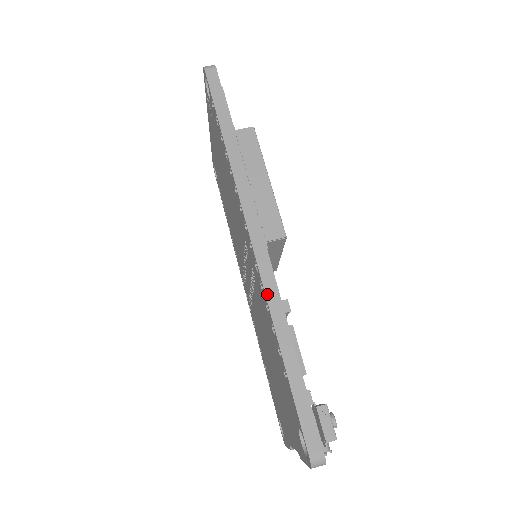
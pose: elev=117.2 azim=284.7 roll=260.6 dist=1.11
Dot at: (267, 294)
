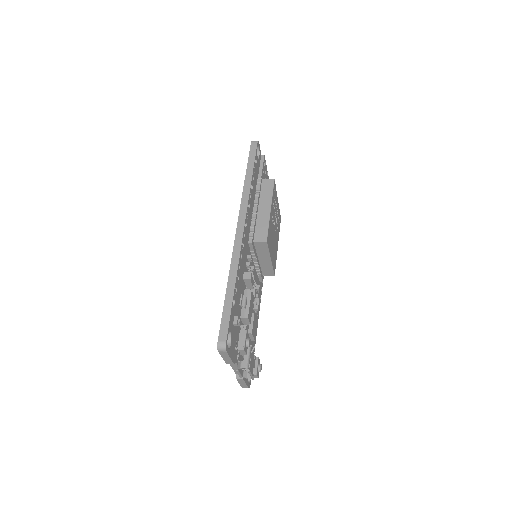
Dot at: (232, 258)
